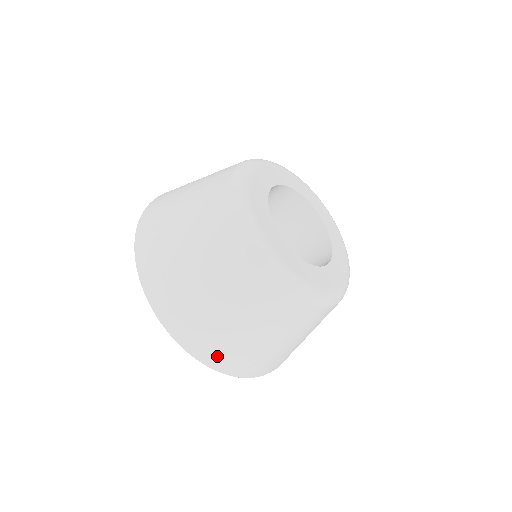
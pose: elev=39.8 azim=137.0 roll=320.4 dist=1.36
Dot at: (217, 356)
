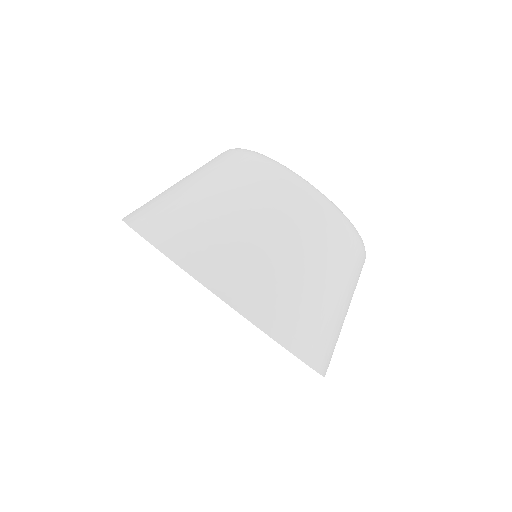
Dot at: (211, 264)
